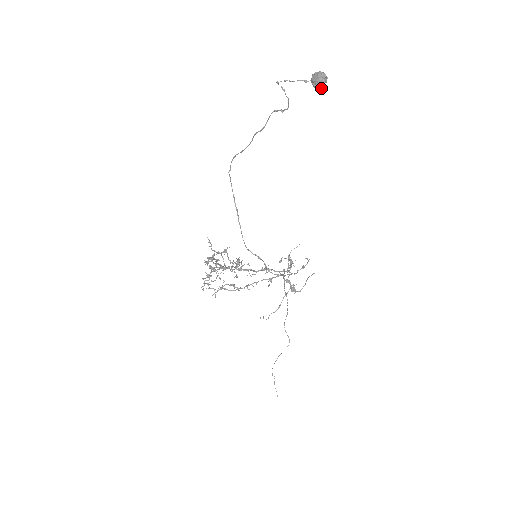
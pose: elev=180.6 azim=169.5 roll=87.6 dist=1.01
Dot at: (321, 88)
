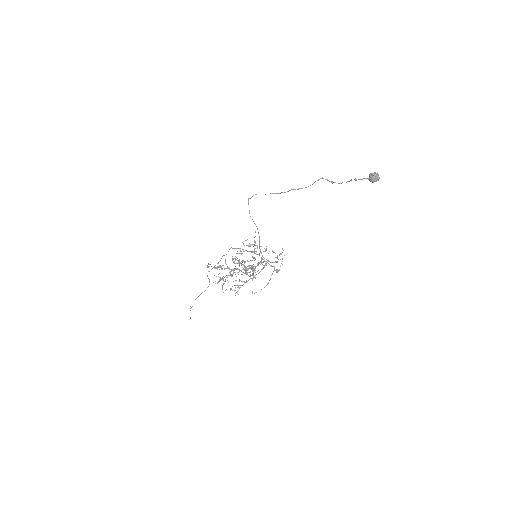
Dot at: (372, 181)
